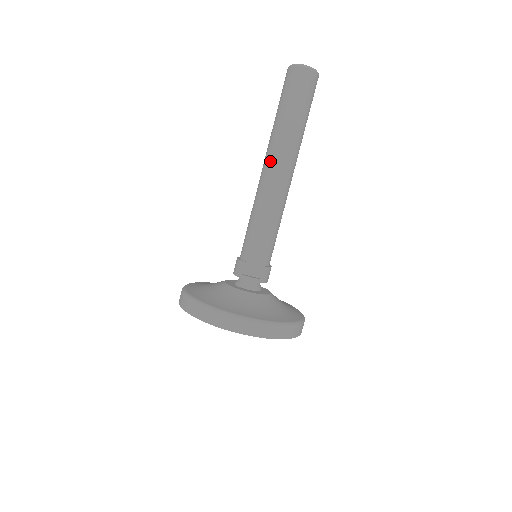
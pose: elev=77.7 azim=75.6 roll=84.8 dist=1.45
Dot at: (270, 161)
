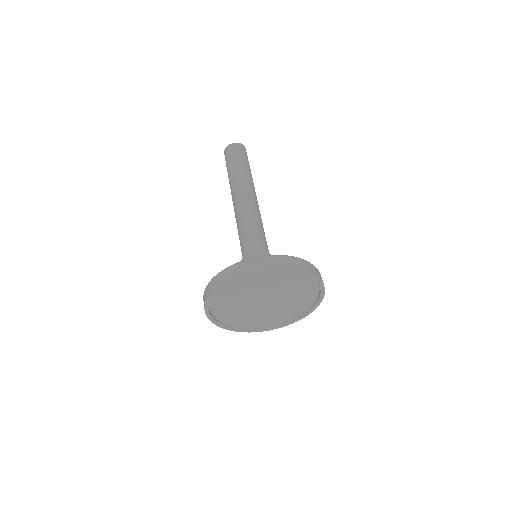
Dot at: (236, 192)
